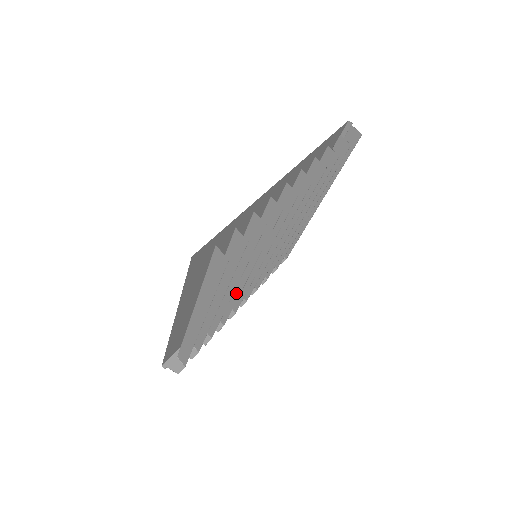
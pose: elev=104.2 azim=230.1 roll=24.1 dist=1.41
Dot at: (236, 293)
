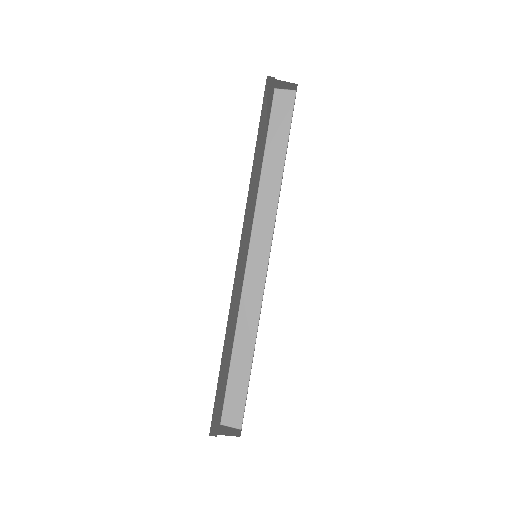
Dot at: occluded
